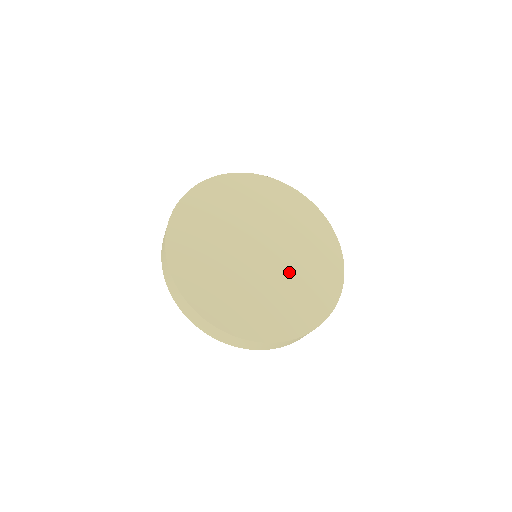
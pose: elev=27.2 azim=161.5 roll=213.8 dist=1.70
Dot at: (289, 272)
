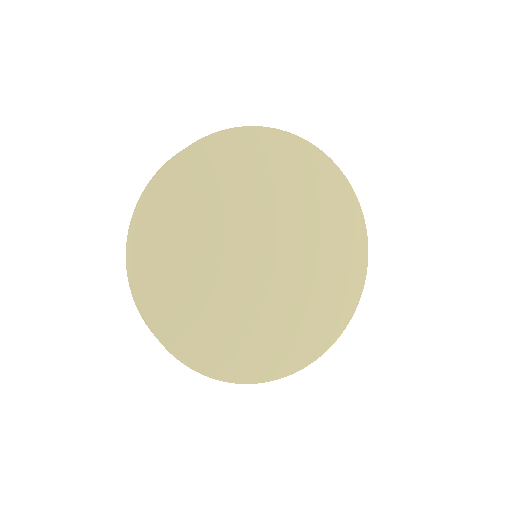
Dot at: (284, 298)
